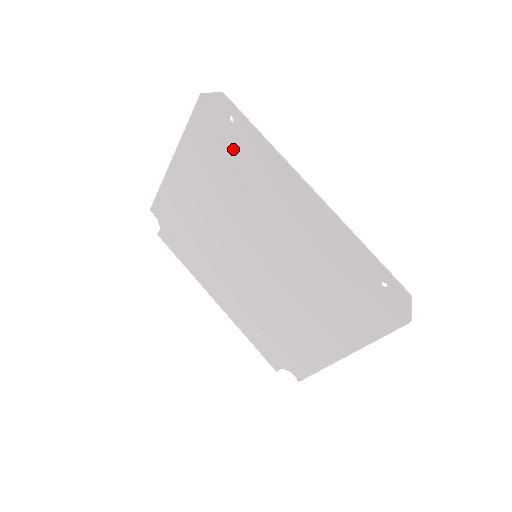
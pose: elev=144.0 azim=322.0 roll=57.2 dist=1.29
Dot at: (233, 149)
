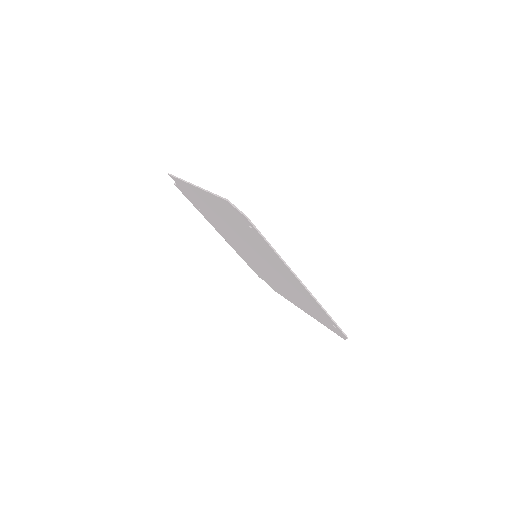
Dot at: (249, 232)
